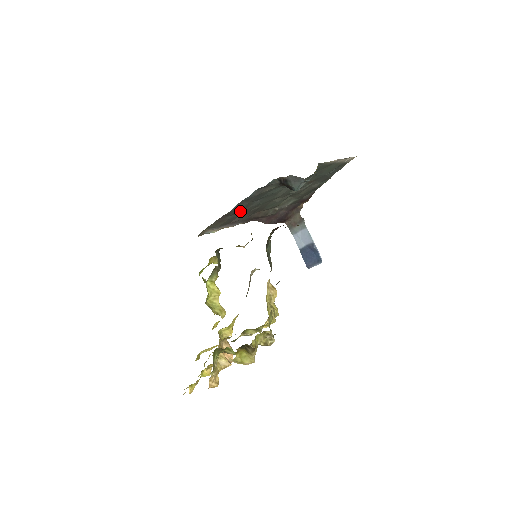
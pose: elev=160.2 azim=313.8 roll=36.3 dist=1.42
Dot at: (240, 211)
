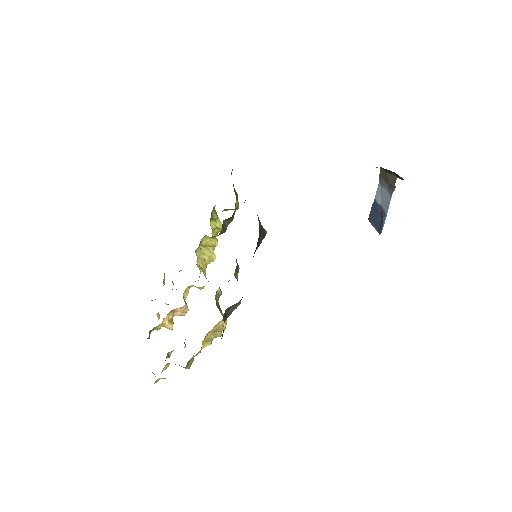
Dot at: occluded
